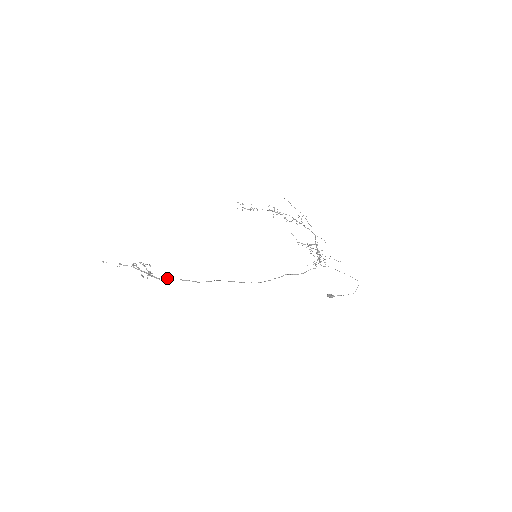
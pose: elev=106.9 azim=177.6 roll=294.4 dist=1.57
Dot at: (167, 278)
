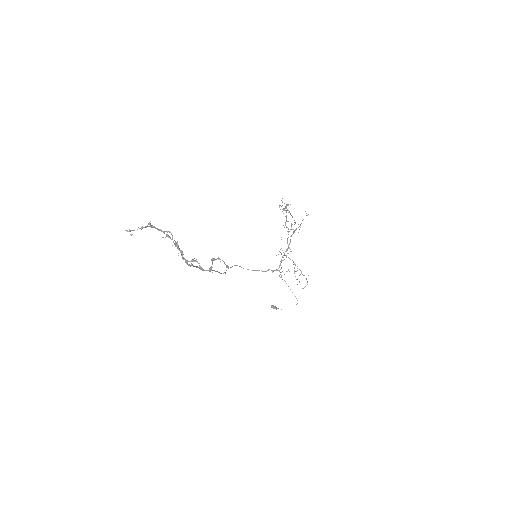
Dot at: occluded
